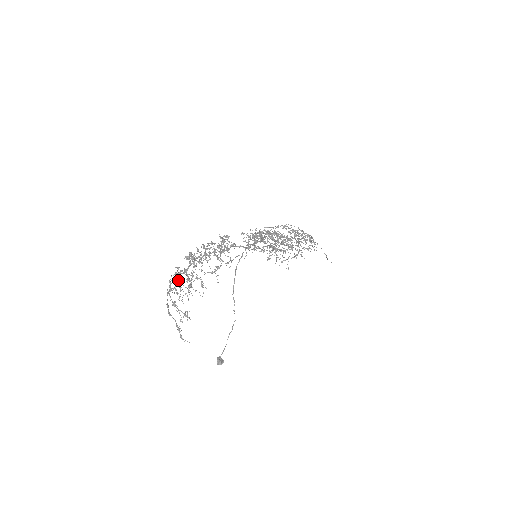
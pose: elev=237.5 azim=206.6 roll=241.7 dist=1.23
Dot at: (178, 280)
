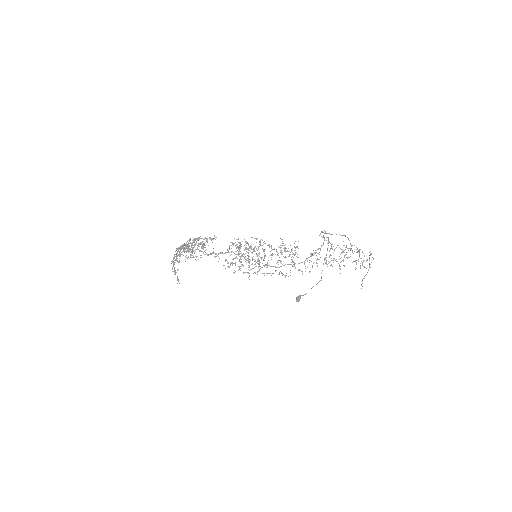
Dot at: (177, 251)
